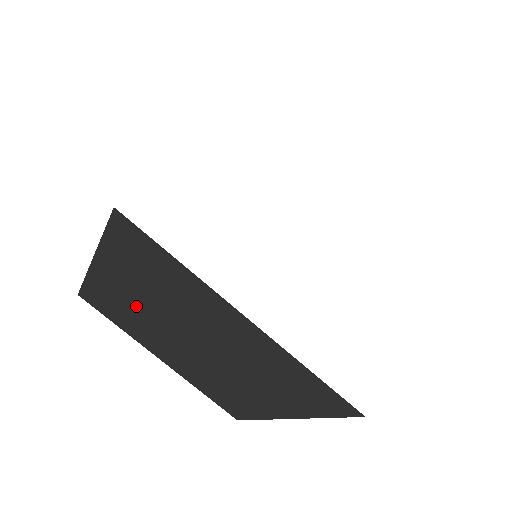
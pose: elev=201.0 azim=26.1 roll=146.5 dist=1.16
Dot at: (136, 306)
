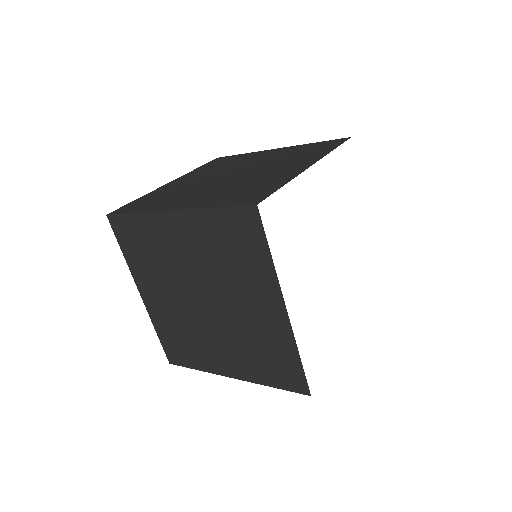
Dot at: (176, 255)
